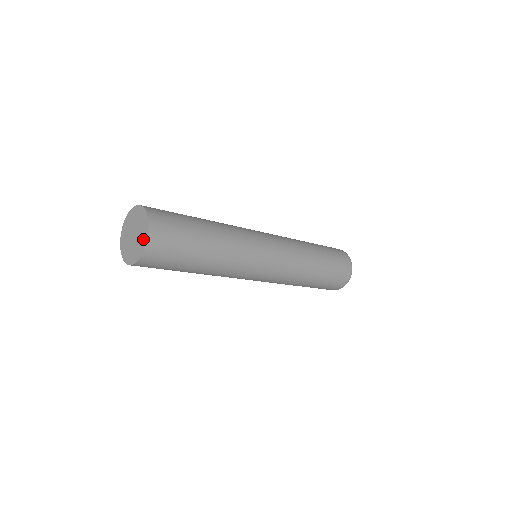
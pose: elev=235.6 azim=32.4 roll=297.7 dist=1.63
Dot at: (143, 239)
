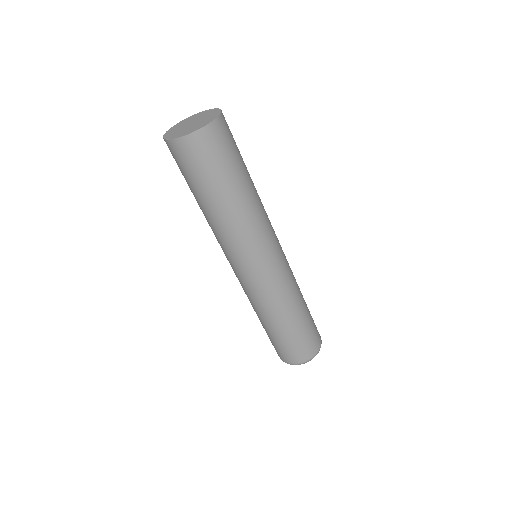
Dot at: (210, 119)
